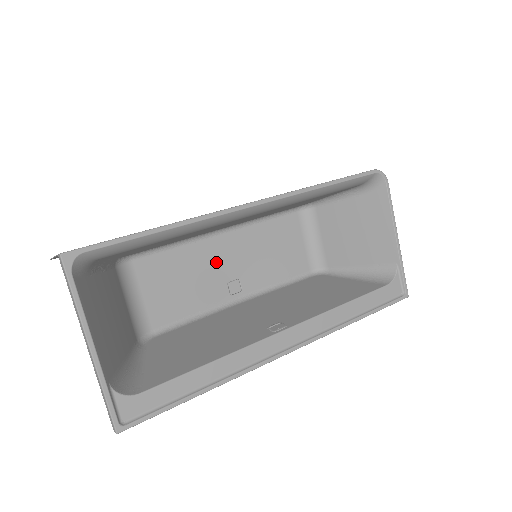
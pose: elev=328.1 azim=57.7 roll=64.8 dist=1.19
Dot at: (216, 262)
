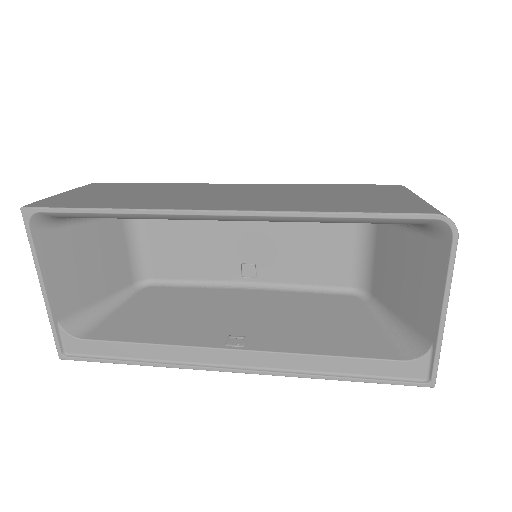
Dot at: (233, 239)
